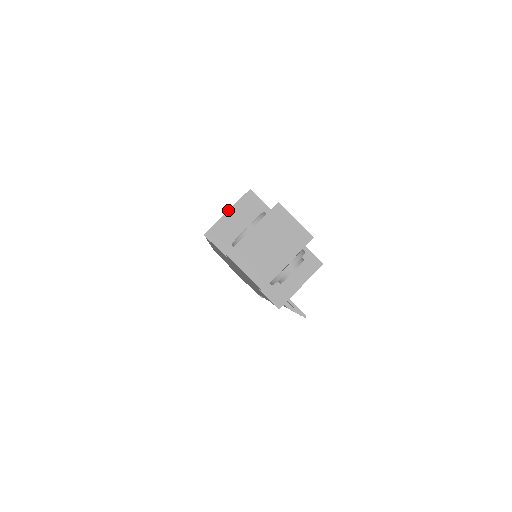
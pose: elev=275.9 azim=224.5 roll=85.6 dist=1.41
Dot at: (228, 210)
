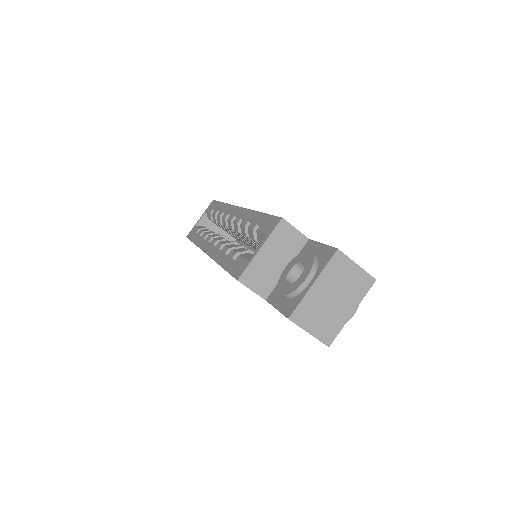
Dot at: (261, 247)
